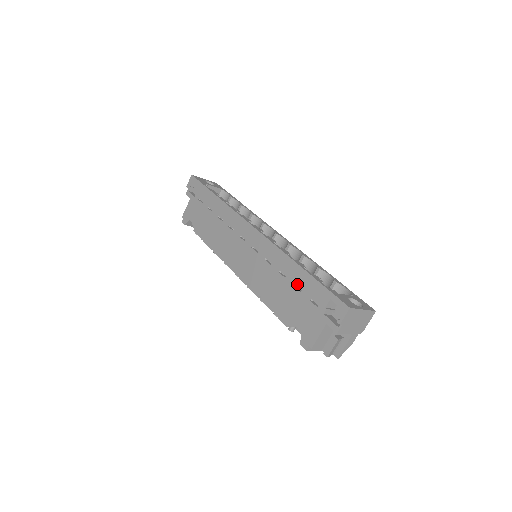
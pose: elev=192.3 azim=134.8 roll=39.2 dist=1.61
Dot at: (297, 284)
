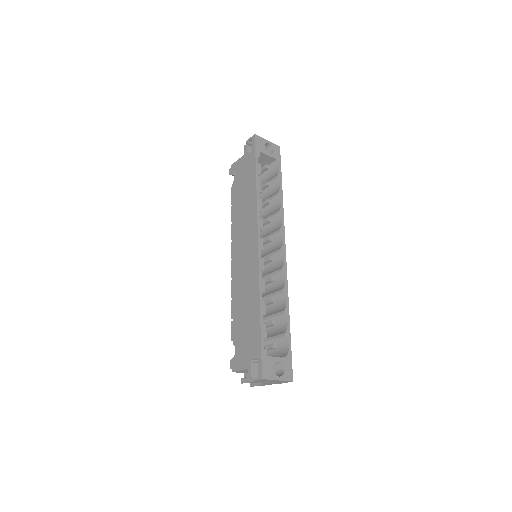
Dot at: (251, 322)
